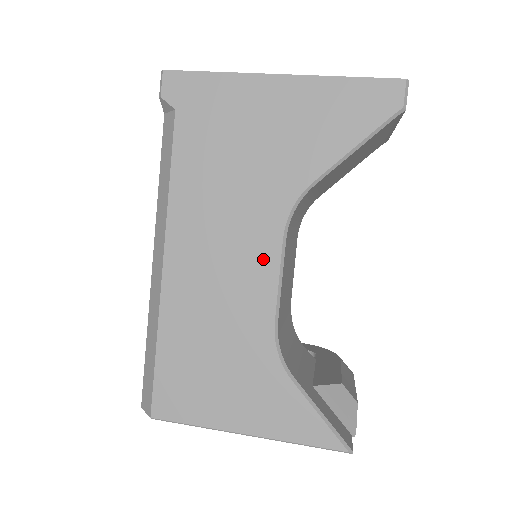
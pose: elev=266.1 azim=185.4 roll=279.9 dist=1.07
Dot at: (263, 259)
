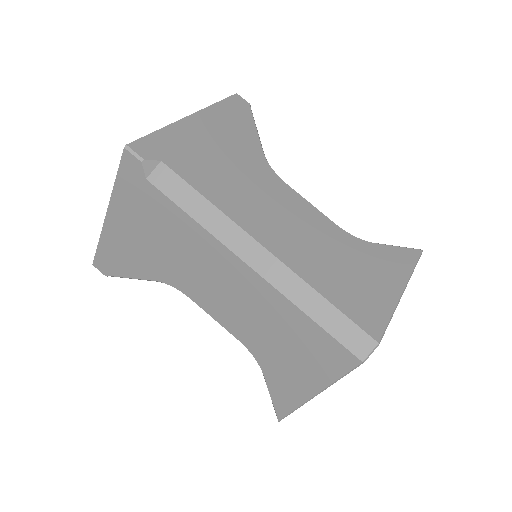
Dot at: (294, 200)
